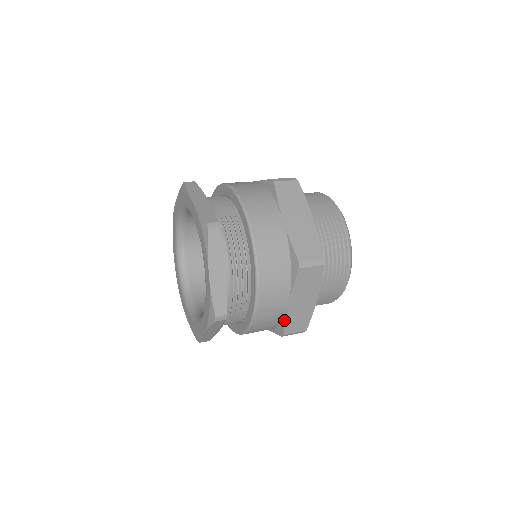
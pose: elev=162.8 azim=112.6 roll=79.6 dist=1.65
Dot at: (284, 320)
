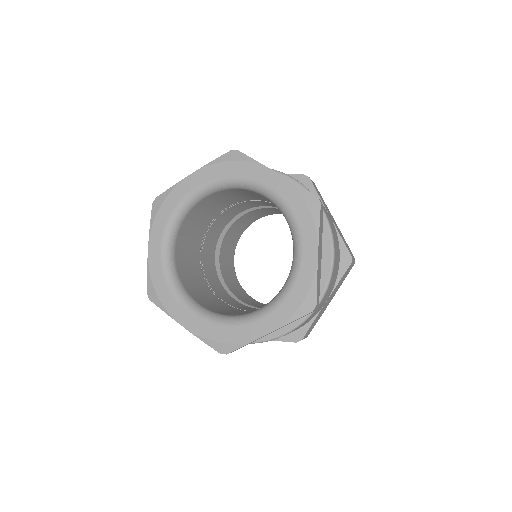
Dot at: (312, 321)
